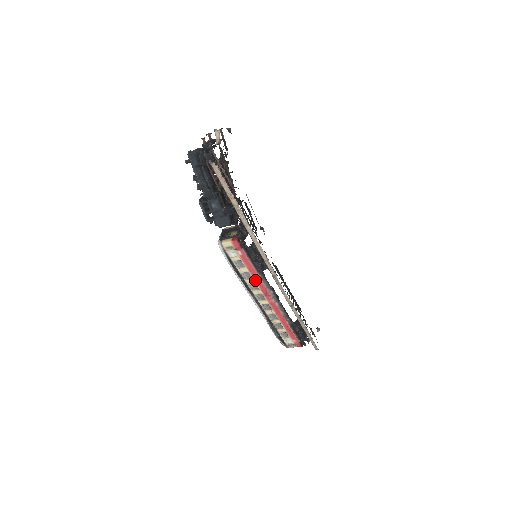
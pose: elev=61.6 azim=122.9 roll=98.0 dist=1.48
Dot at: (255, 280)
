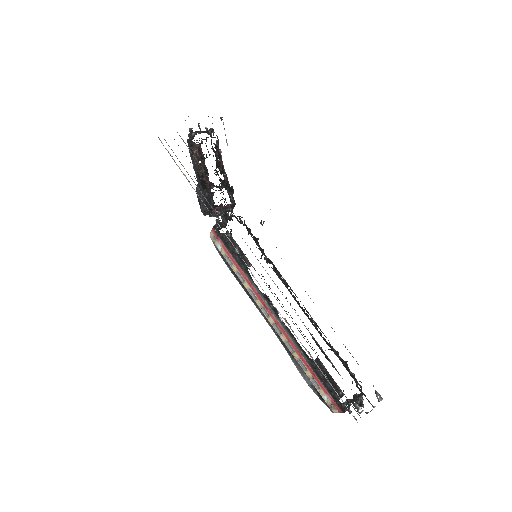
Dot at: (248, 283)
